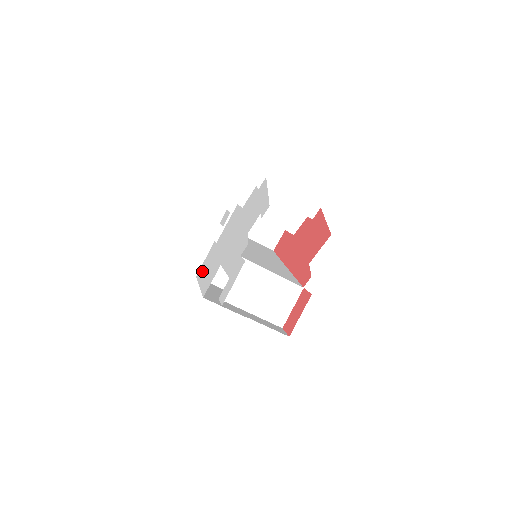
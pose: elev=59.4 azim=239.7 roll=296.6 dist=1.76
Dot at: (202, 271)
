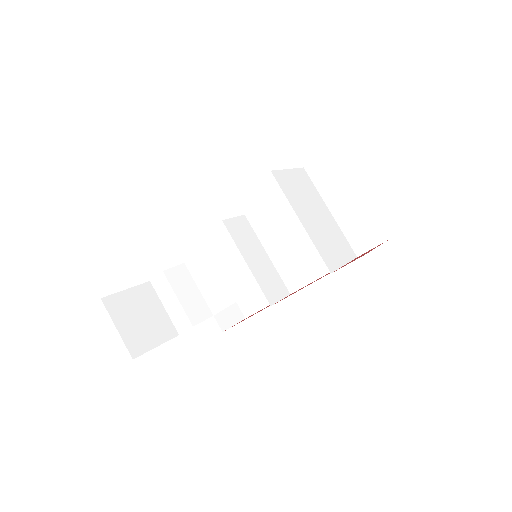
Dot at: occluded
